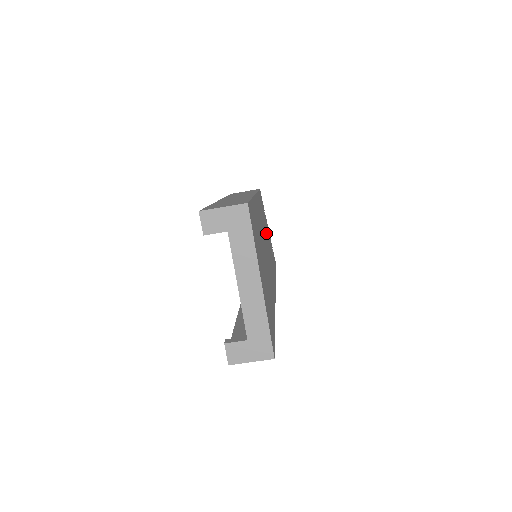
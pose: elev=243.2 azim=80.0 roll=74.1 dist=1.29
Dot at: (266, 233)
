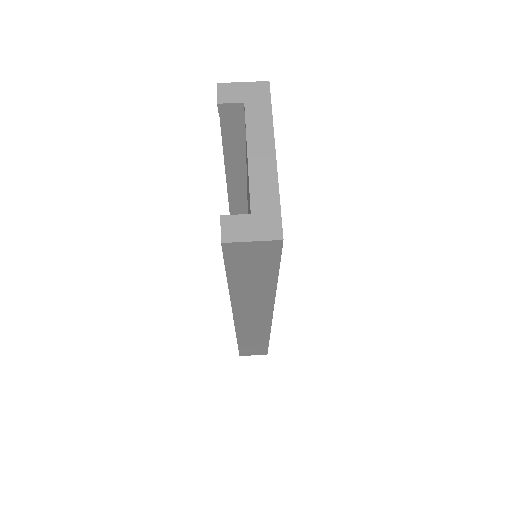
Dot at: occluded
